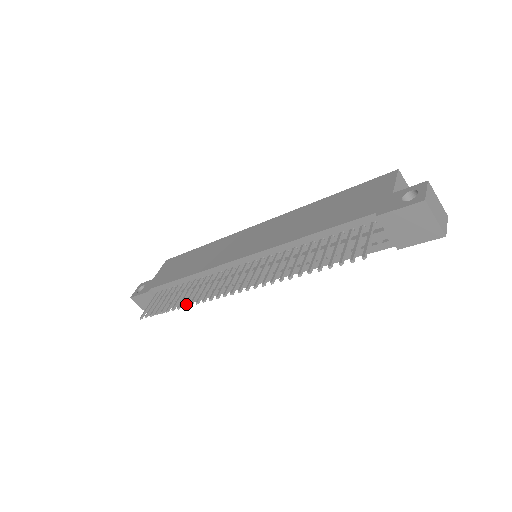
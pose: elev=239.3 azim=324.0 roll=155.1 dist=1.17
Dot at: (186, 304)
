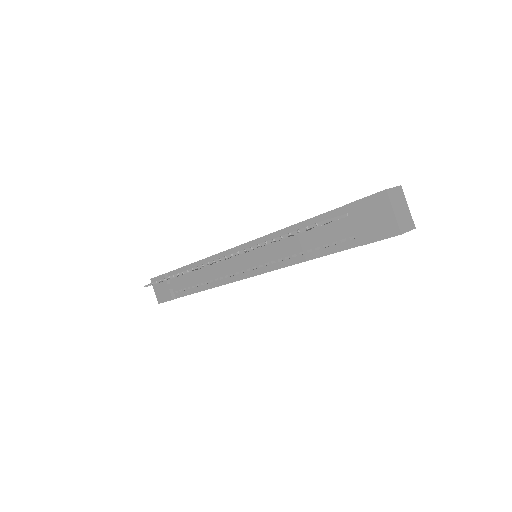
Dot at: (180, 273)
